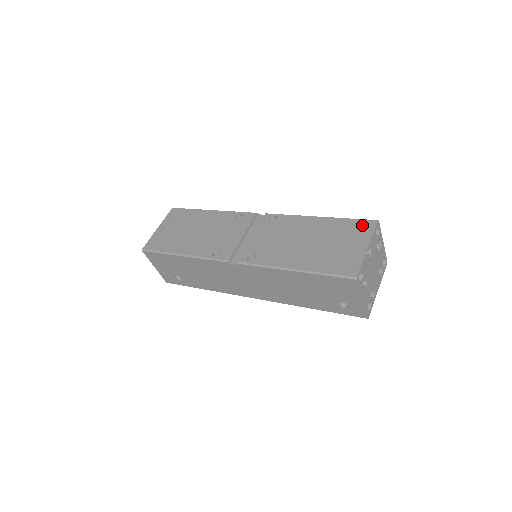
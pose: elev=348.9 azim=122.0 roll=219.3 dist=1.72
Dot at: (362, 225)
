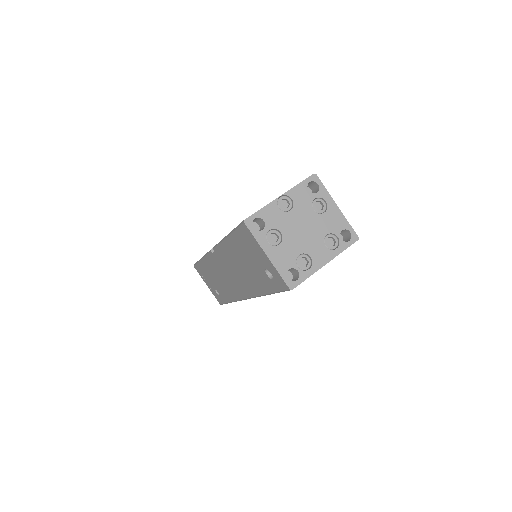
Dot at: occluded
